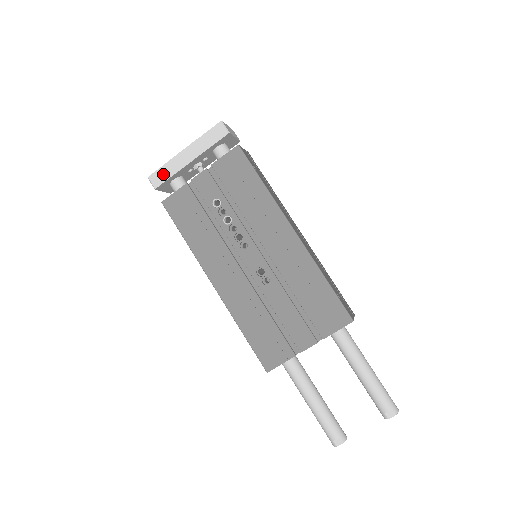
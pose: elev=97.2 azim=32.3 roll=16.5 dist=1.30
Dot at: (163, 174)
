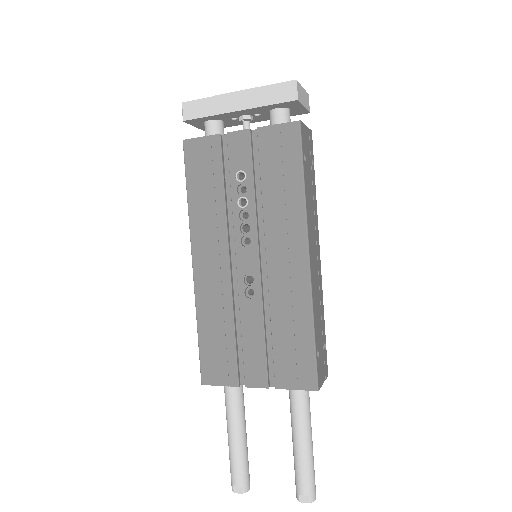
Dot at: (200, 108)
